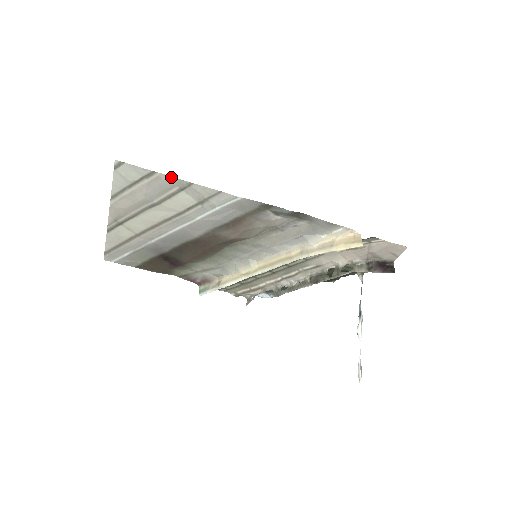
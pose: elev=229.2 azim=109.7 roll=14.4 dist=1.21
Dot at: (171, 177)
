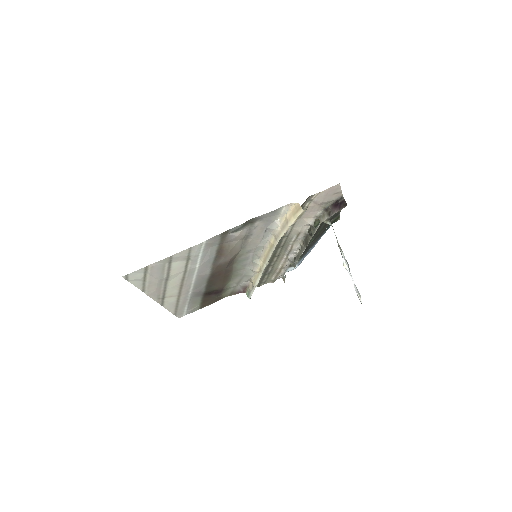
Dot at: (157, 262)
